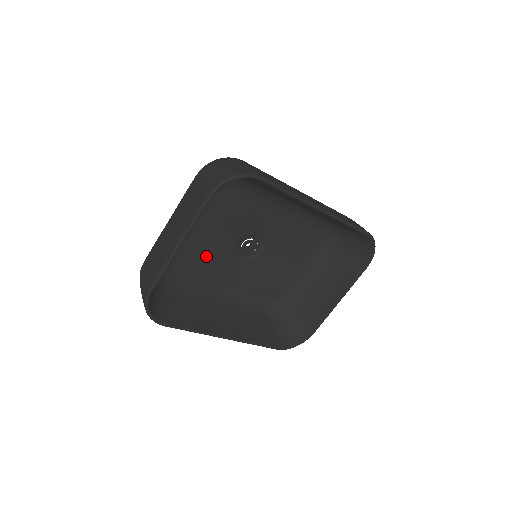
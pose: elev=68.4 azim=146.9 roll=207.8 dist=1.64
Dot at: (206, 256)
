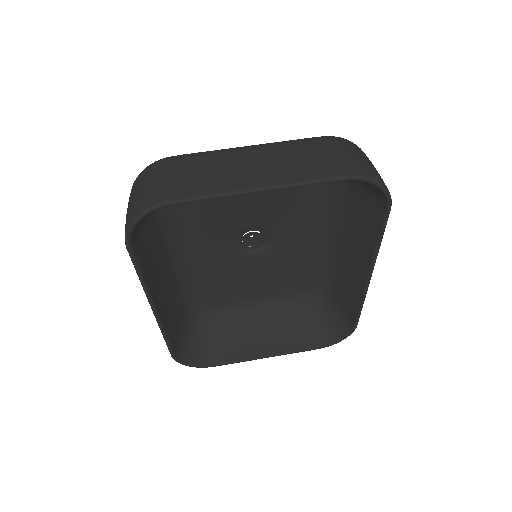
Dot at: (219, 211)
